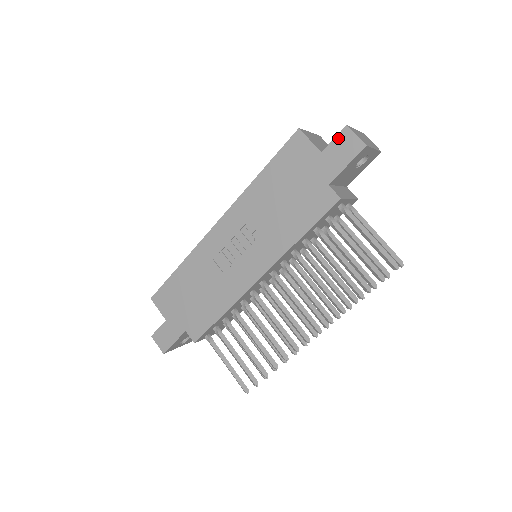
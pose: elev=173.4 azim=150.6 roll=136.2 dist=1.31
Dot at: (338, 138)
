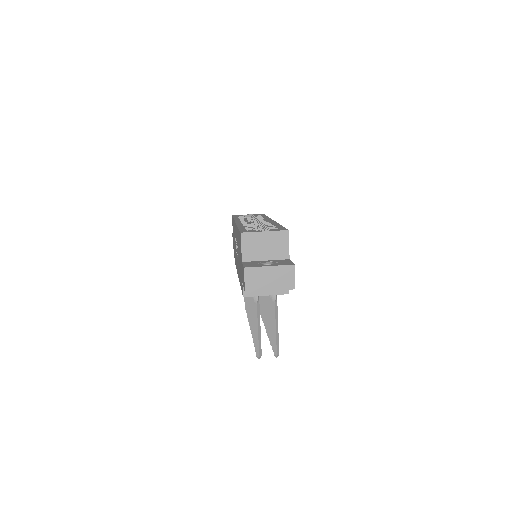
Dot at: (243, 268)
